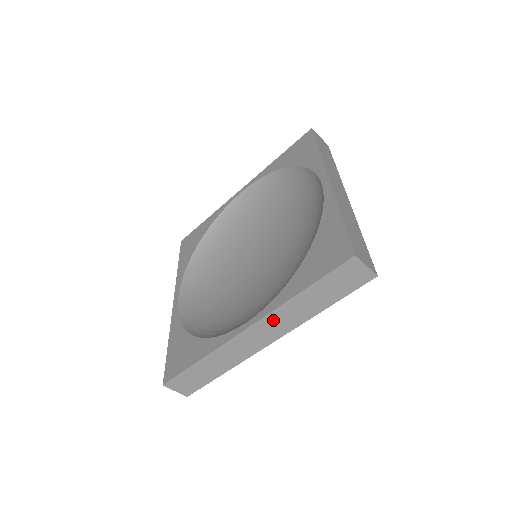
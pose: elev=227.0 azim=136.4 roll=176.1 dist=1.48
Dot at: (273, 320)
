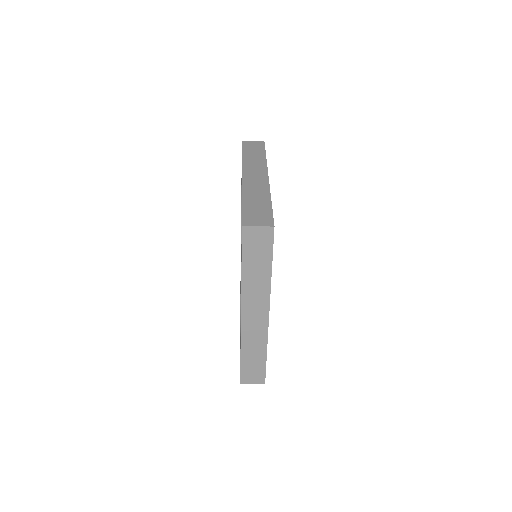
Dot at: occluded
